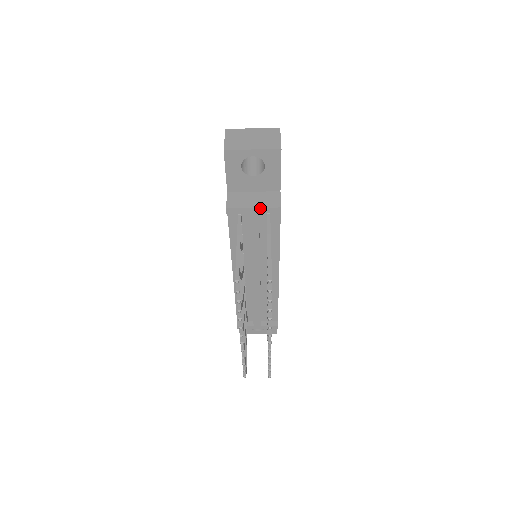
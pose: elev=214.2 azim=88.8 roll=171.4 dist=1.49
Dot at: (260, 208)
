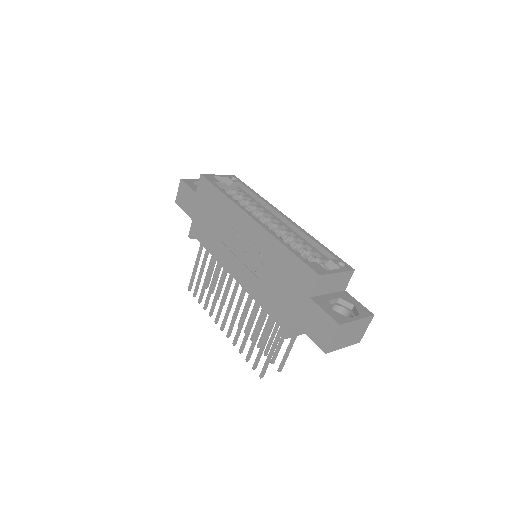
Dot at: occluded
